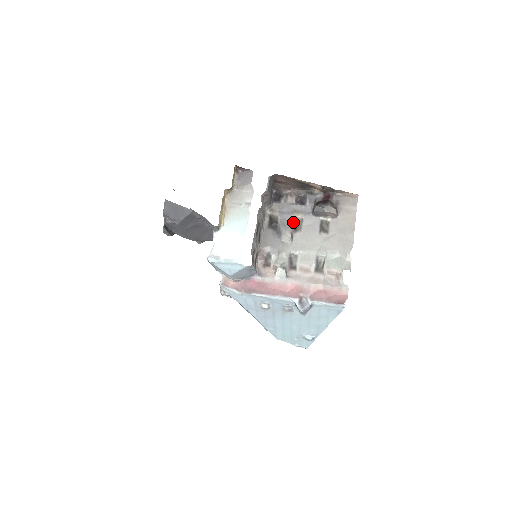
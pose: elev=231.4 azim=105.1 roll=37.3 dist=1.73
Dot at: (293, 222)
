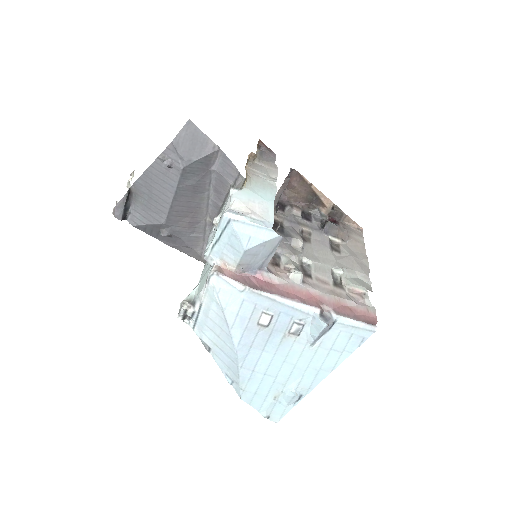
Dot at: (300, 232)
